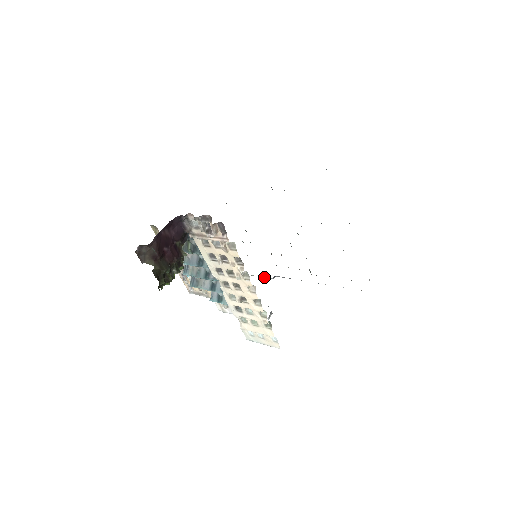
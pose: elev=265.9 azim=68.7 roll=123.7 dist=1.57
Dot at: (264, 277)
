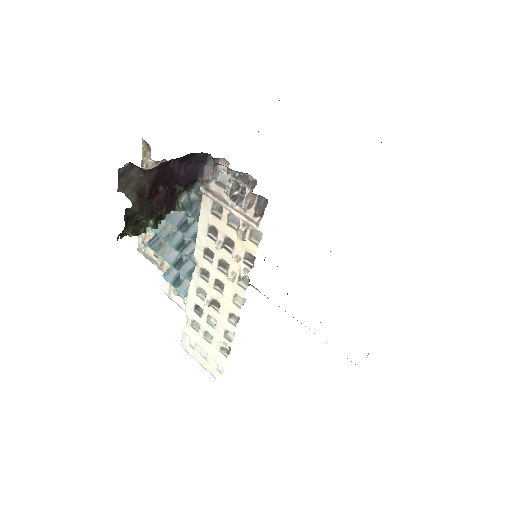
Dot at: occluded
